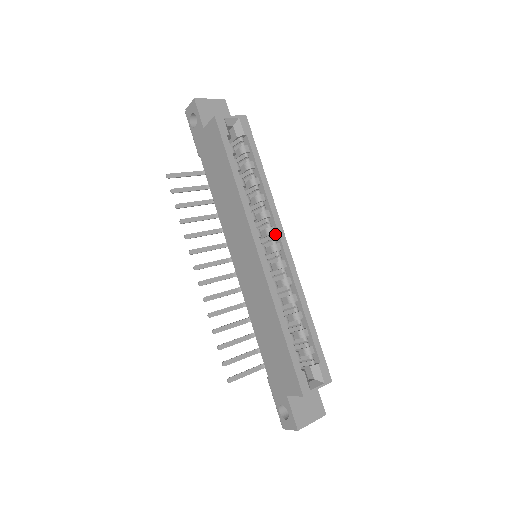
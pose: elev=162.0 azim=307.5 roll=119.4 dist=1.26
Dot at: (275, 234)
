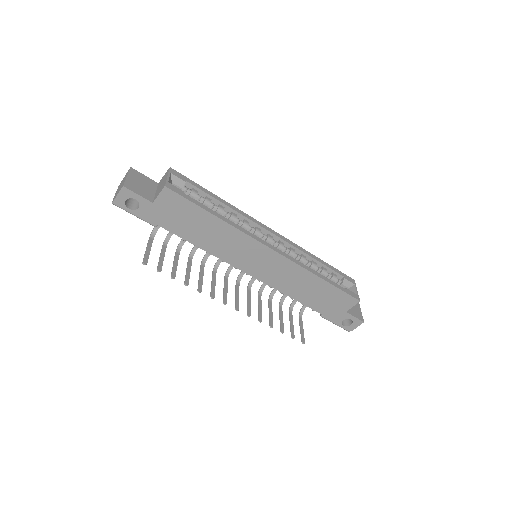
Dot at: (260, 231)
